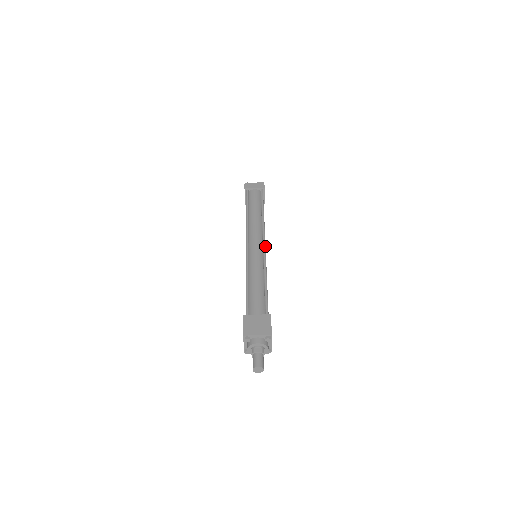
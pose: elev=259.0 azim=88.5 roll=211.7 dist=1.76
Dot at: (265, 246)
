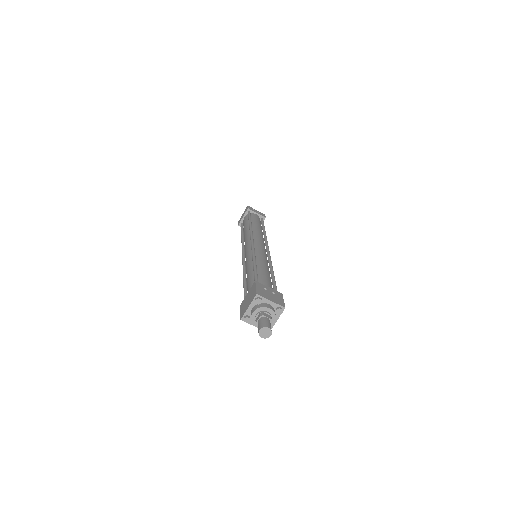
Dot at: (252, 242)
